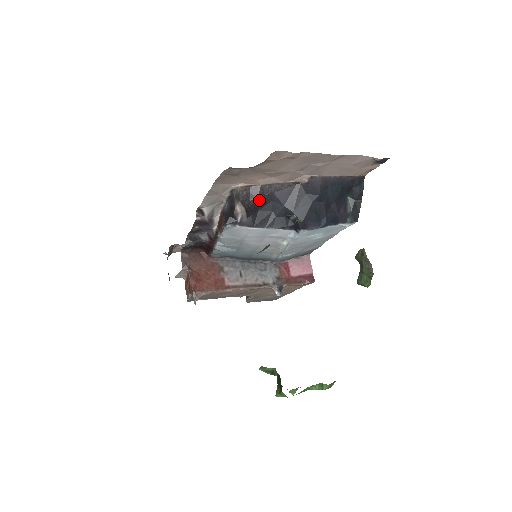
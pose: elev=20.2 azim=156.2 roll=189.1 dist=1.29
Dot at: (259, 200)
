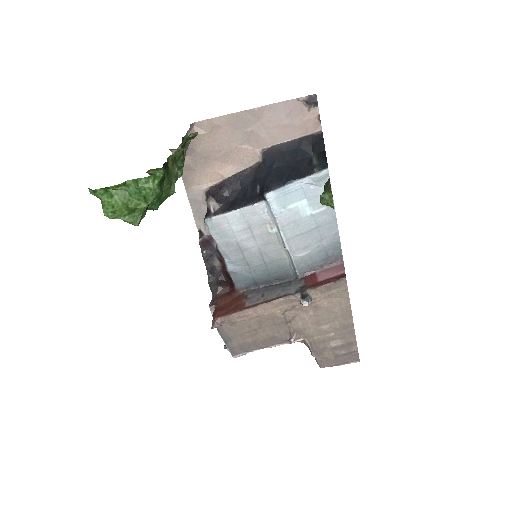
Dot at: (227, 189)
